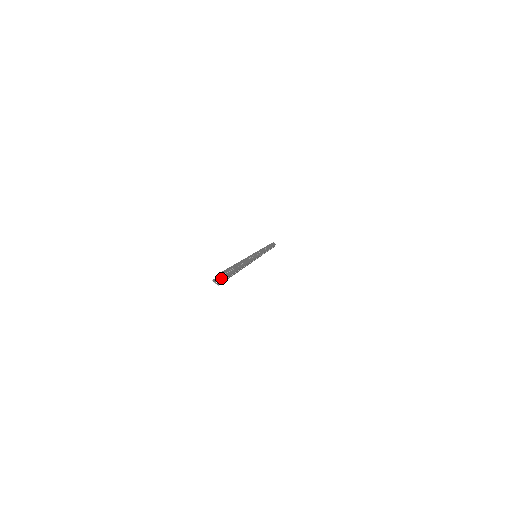
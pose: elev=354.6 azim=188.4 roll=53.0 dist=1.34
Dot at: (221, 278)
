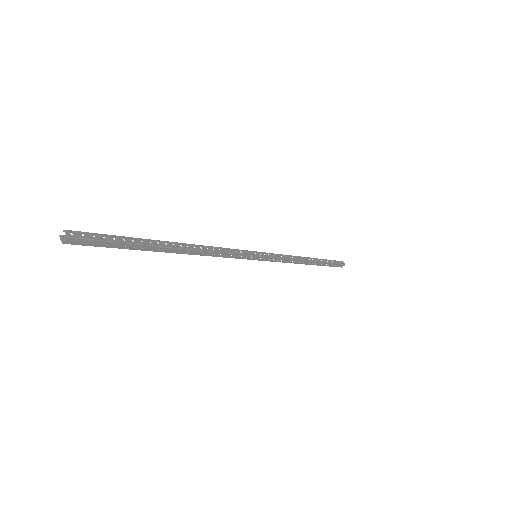
Dot at: (66, 235)
